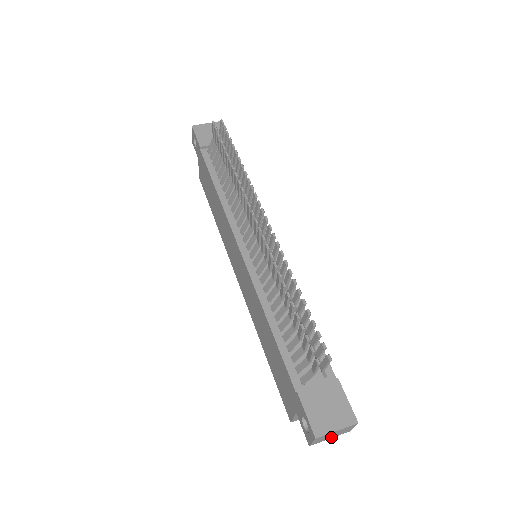
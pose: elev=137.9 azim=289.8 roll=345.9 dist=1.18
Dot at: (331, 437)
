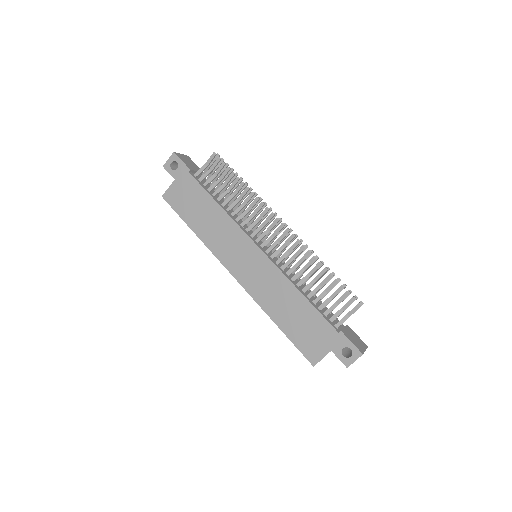
Dot at: occluded
